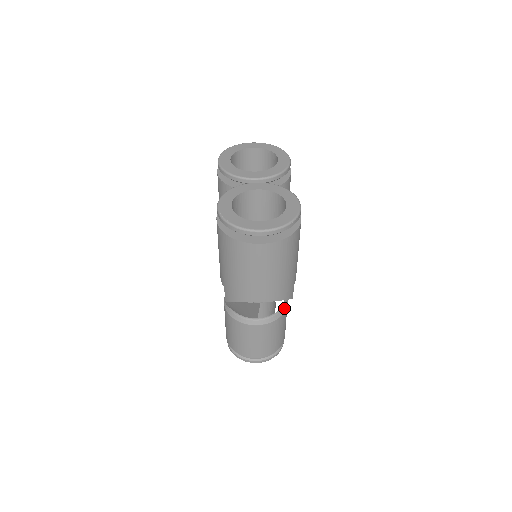
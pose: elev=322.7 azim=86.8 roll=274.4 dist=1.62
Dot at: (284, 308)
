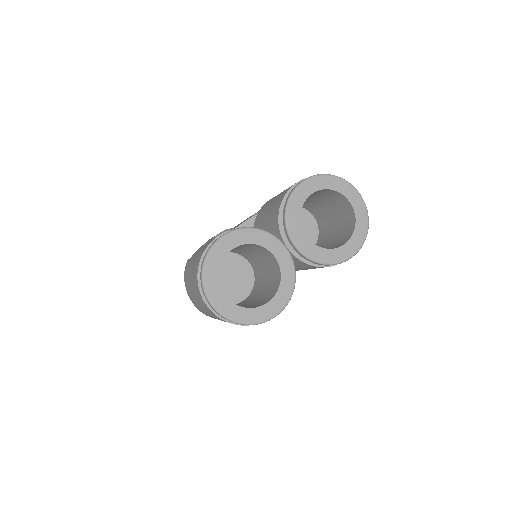
Dot at: occluded
